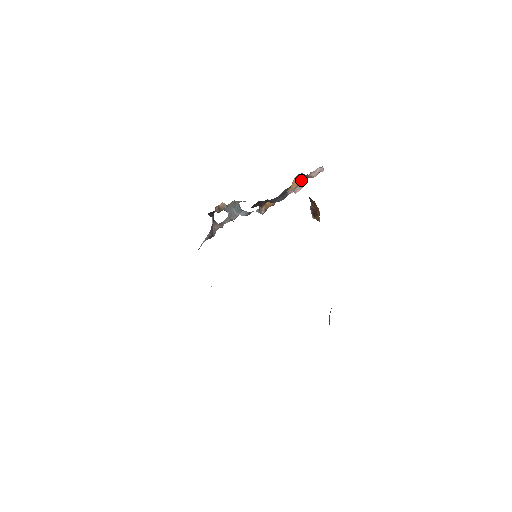
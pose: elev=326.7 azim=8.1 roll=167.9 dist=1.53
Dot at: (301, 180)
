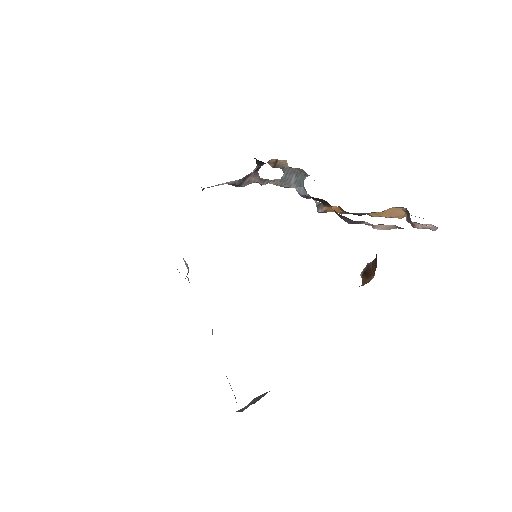
Dot at: (402, 214)
